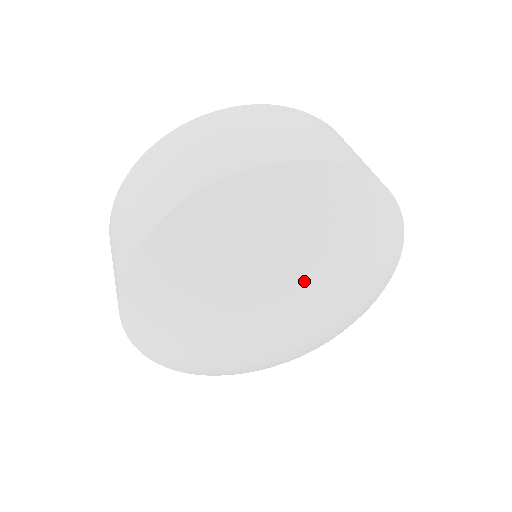
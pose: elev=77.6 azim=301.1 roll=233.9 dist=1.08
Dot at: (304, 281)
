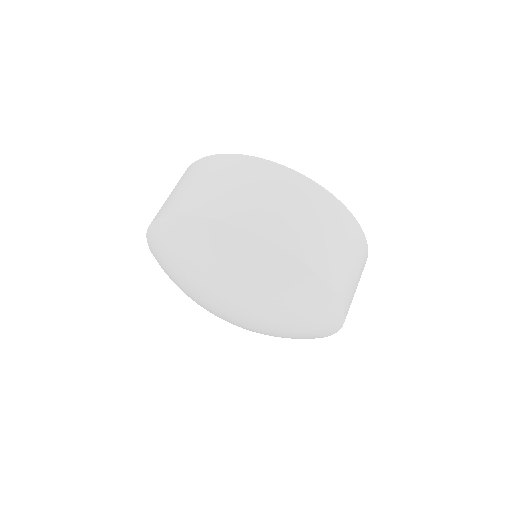
Dot at: (256, 311)
